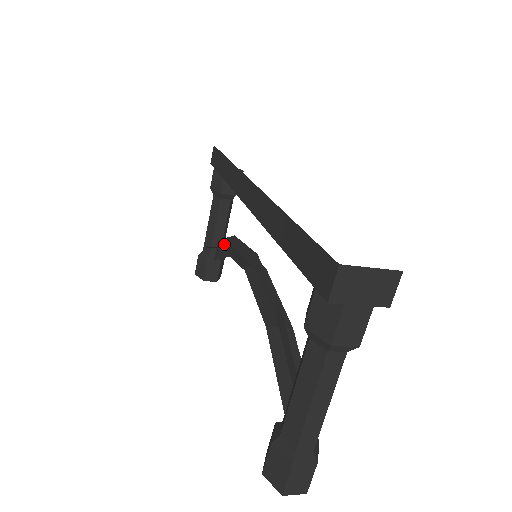
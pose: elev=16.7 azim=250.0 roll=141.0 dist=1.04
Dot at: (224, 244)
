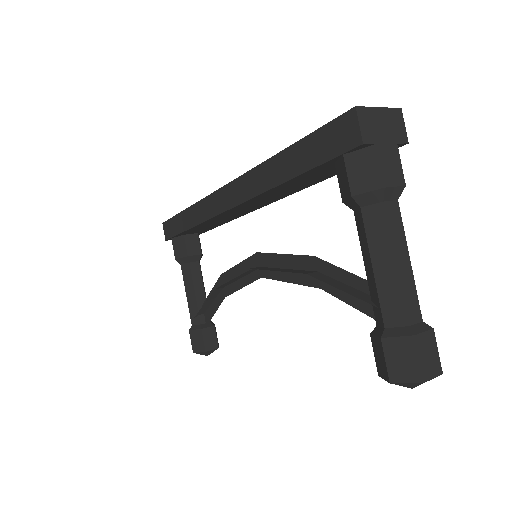
Dot at: occluded
